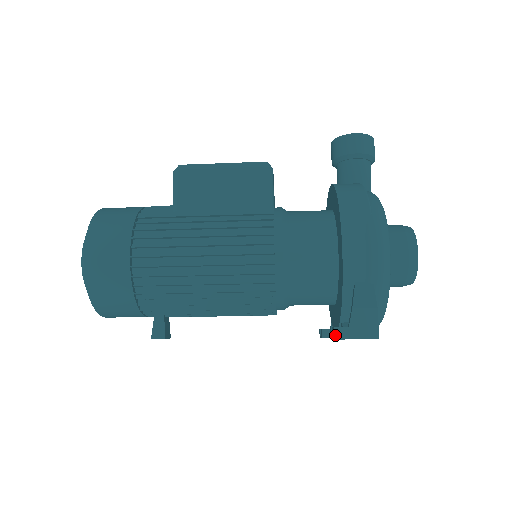
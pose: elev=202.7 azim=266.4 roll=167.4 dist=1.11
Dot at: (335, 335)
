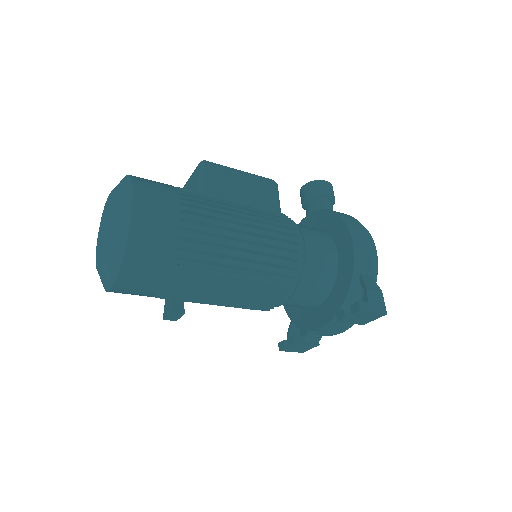
Dot at: (360, 307)
